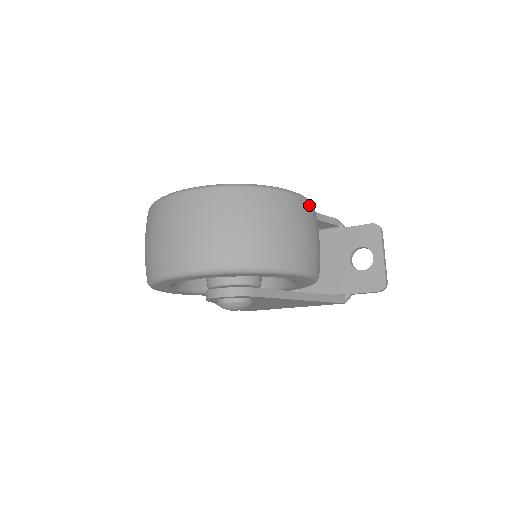
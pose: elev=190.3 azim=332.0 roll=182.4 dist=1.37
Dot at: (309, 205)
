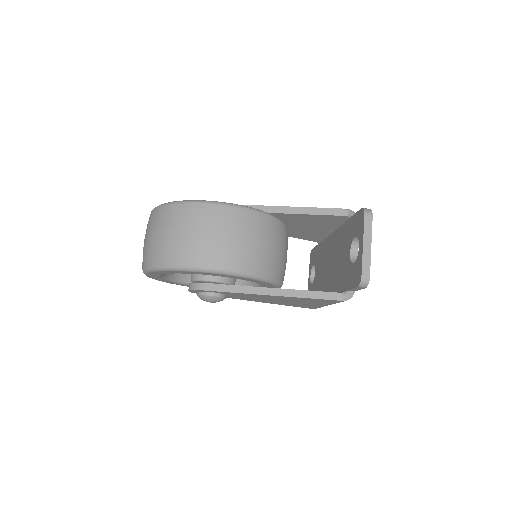
Dot at: (220, 209)
